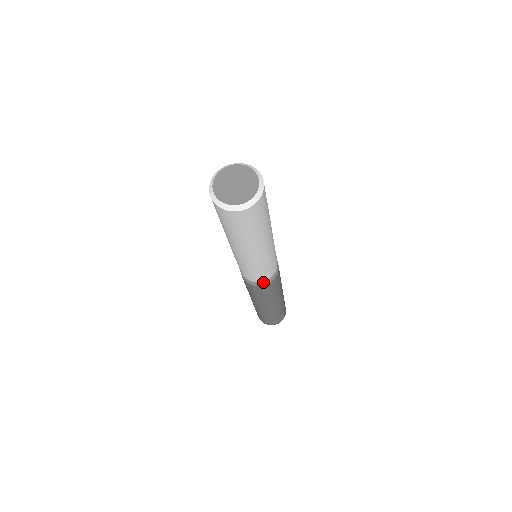
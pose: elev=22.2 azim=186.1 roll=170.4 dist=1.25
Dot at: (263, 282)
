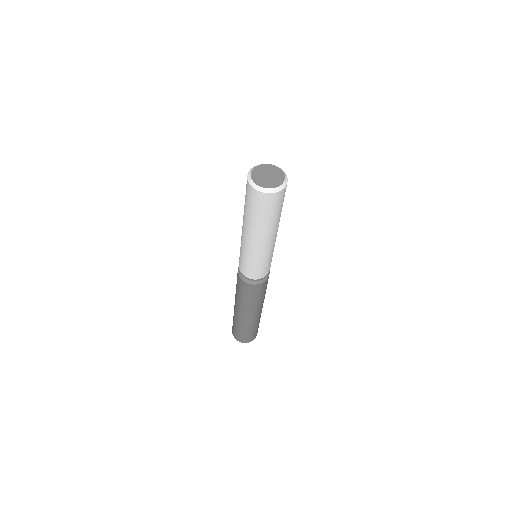
Dot at: (251, 281)
